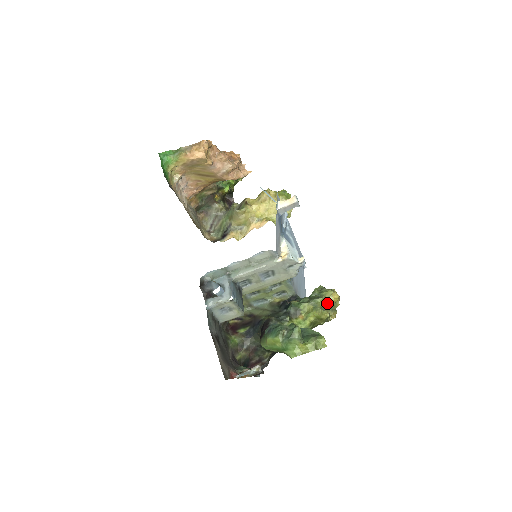
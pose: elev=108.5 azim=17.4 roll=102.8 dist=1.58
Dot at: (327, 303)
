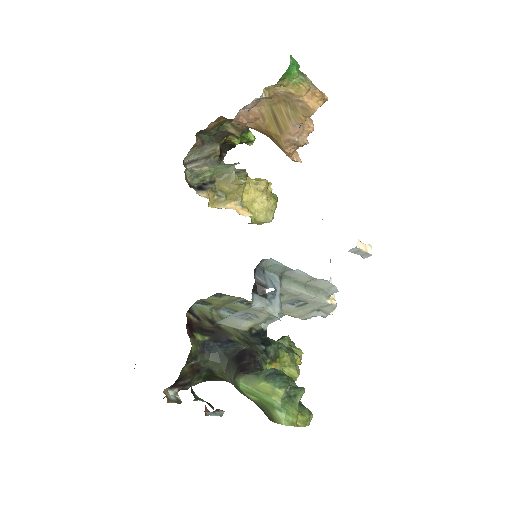
Dot at: occluded
